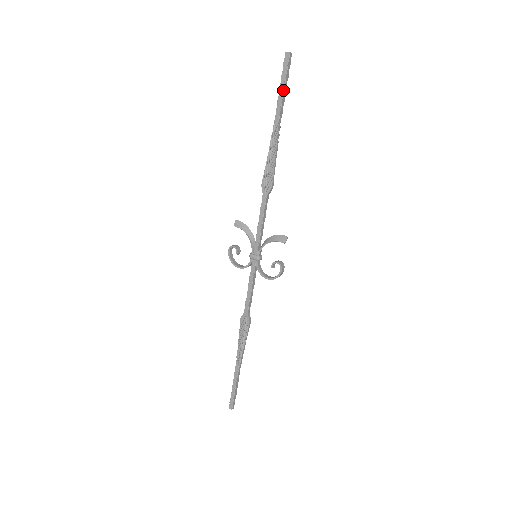
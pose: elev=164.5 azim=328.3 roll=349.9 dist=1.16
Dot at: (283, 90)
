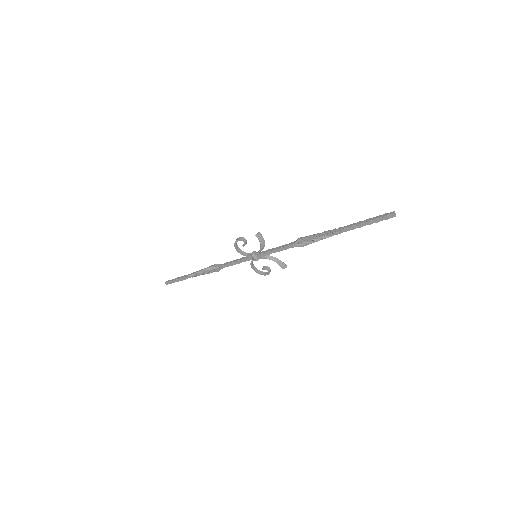
Dot at: occluded
